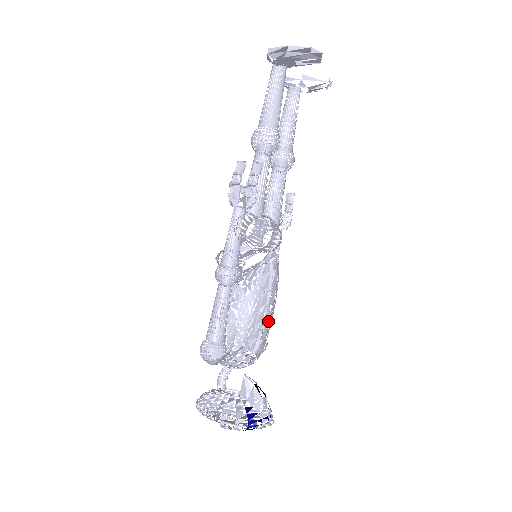
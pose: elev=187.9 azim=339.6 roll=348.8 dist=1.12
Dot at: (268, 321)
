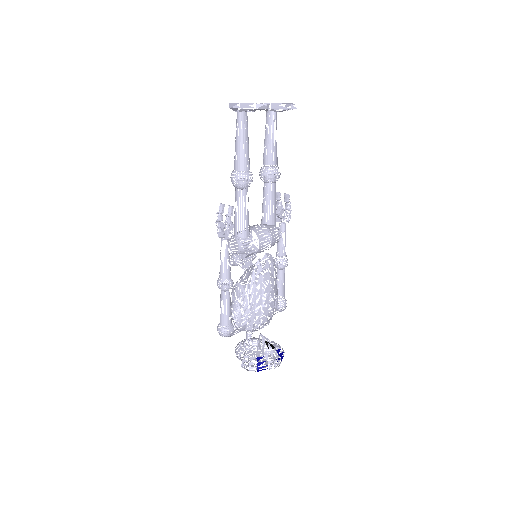
Dot at: (267, 303)
